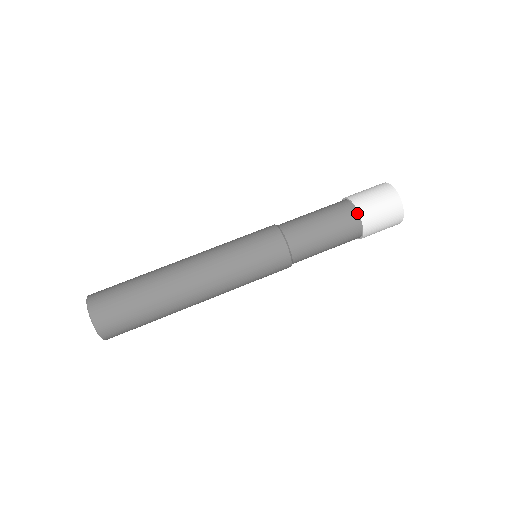
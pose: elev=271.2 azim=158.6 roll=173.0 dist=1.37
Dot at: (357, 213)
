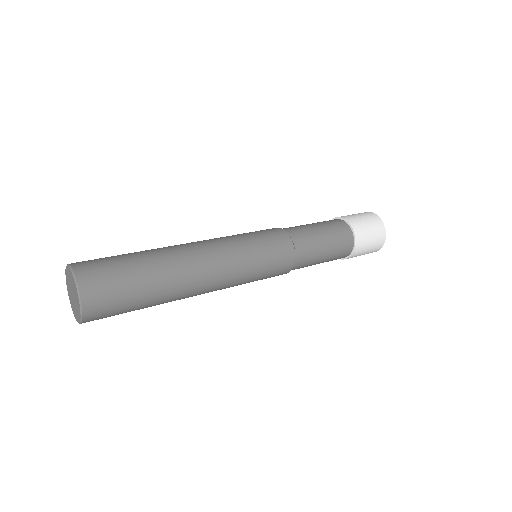
Dot at: (348, 225)
